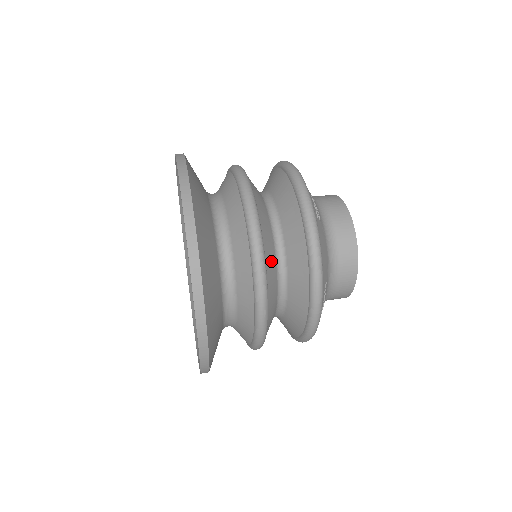
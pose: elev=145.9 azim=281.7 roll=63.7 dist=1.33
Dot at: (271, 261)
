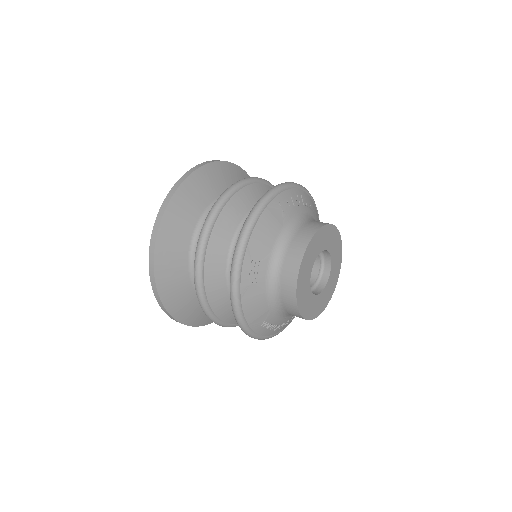
Dot at: (220, 298)
